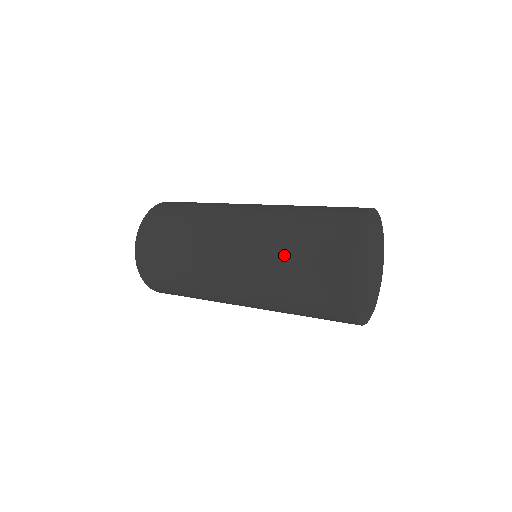
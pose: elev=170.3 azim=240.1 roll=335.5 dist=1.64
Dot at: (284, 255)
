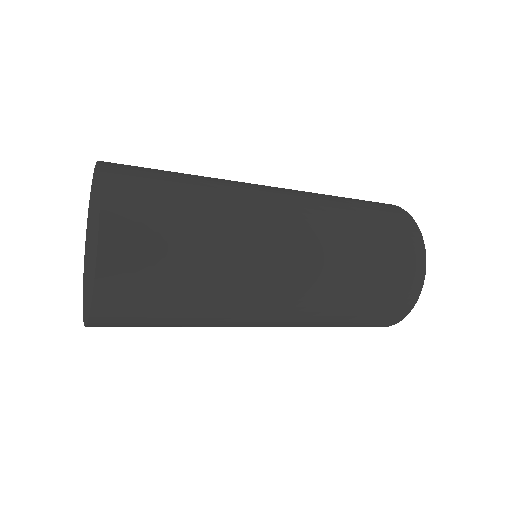
Dot at: (357, 223)
